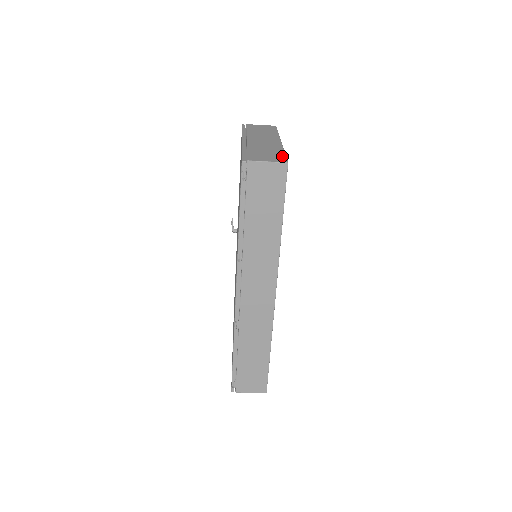
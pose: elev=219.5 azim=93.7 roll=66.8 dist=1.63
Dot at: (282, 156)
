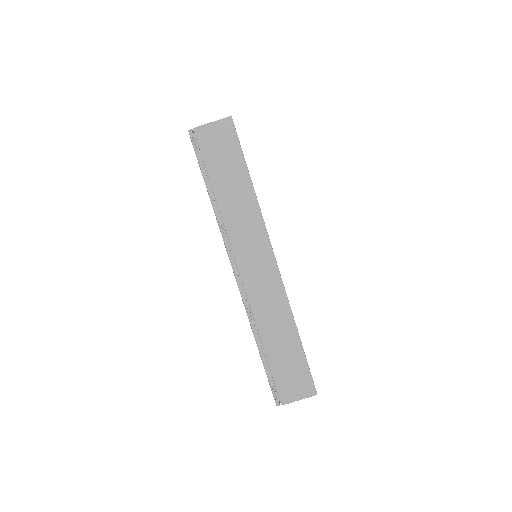
Dot at: occluded
